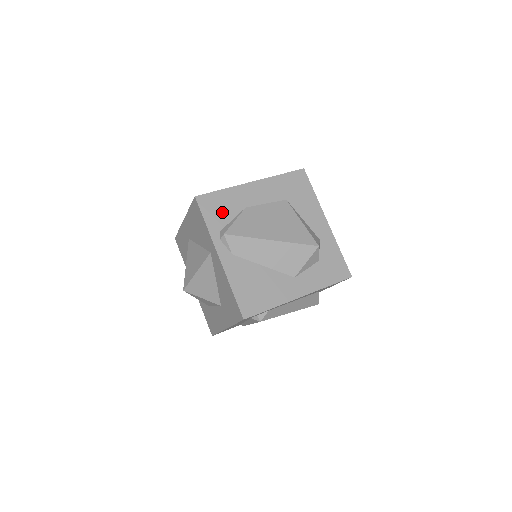
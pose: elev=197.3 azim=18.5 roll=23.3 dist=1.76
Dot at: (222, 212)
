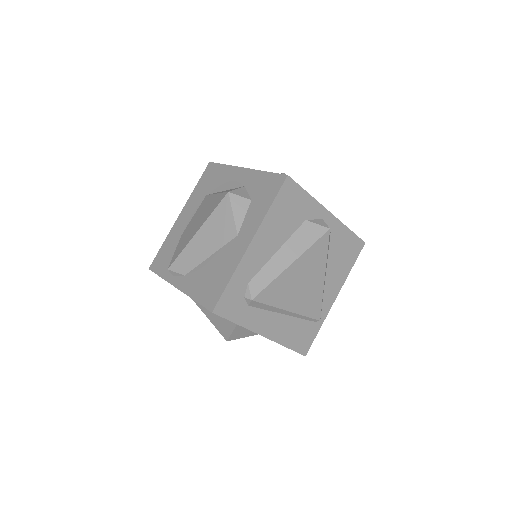
Dot at: (168, 257)
